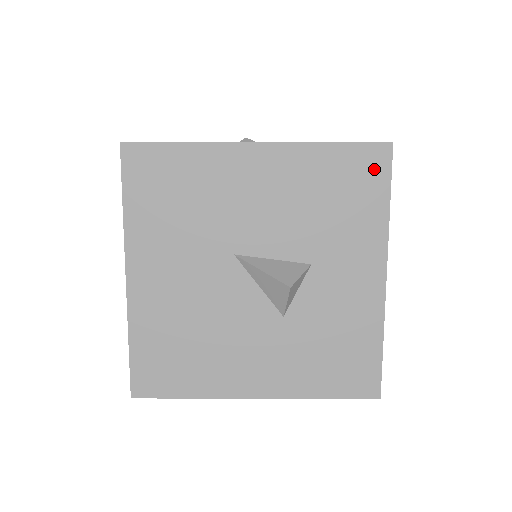
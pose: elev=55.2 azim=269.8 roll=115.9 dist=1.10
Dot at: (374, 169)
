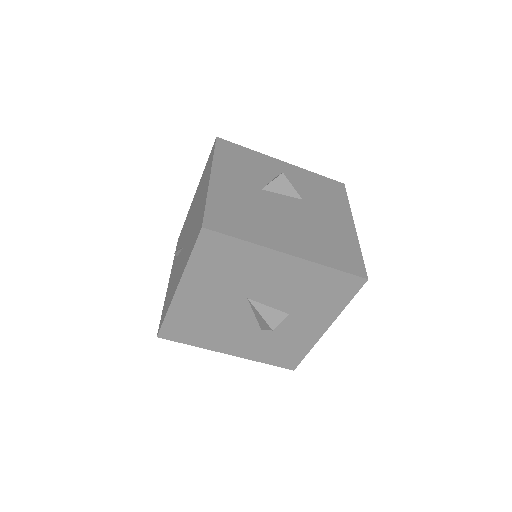
Dot at: (350, 287)
